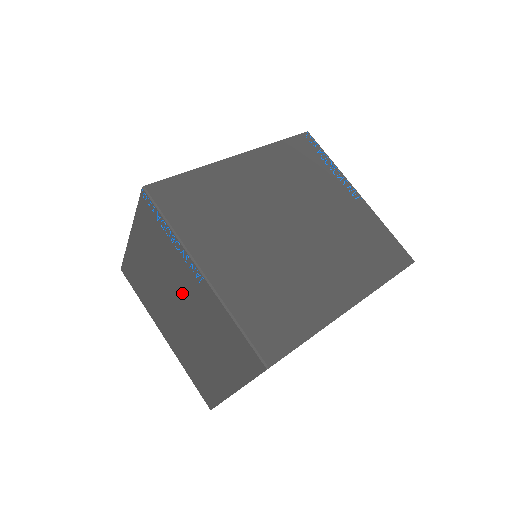
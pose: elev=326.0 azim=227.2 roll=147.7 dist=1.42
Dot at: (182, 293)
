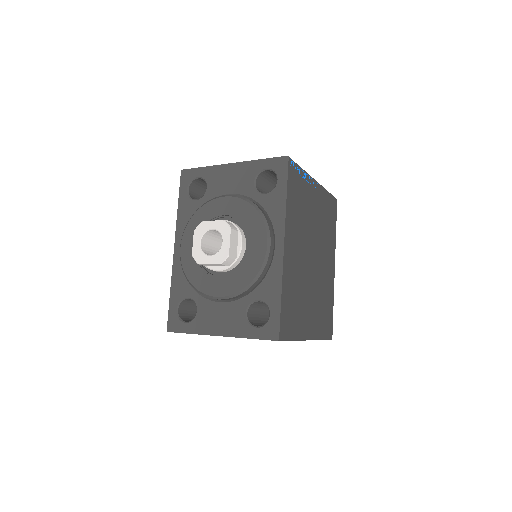
Dot at: occluded
